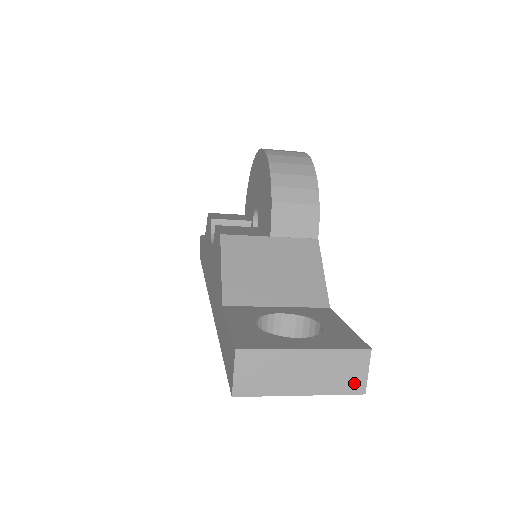
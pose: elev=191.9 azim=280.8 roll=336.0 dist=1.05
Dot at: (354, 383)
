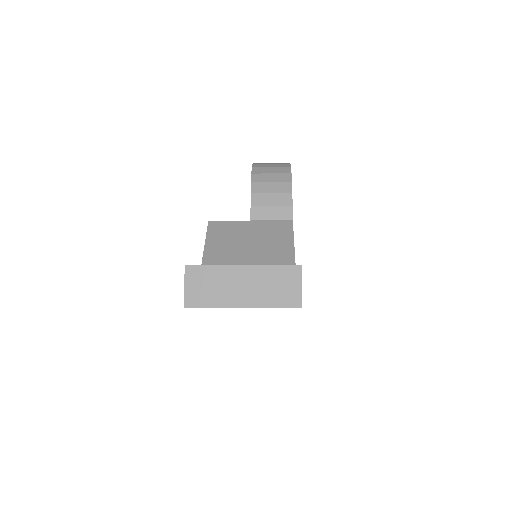
Dot at: (290, 297)
